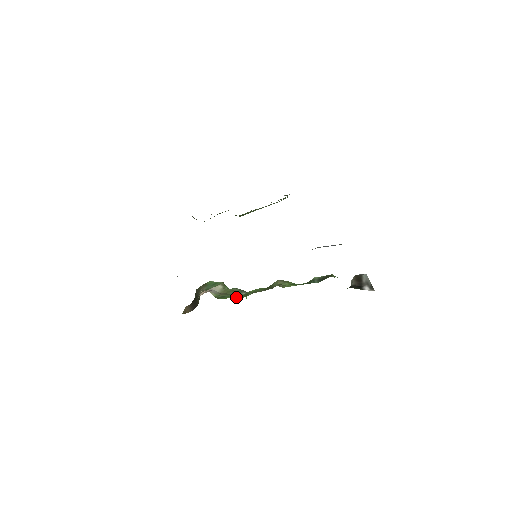
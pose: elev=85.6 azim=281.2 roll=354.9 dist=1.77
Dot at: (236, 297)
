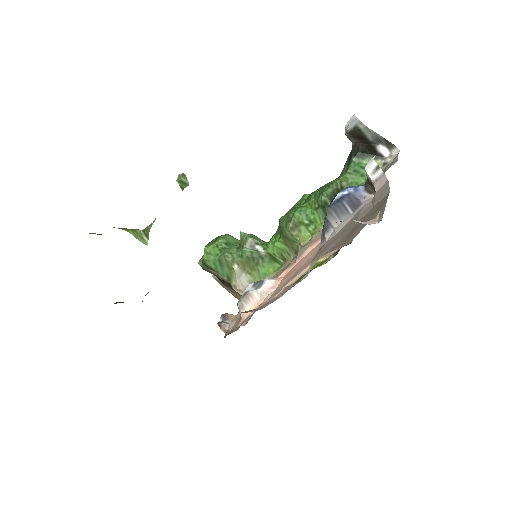
Dot at: (267, 267)
